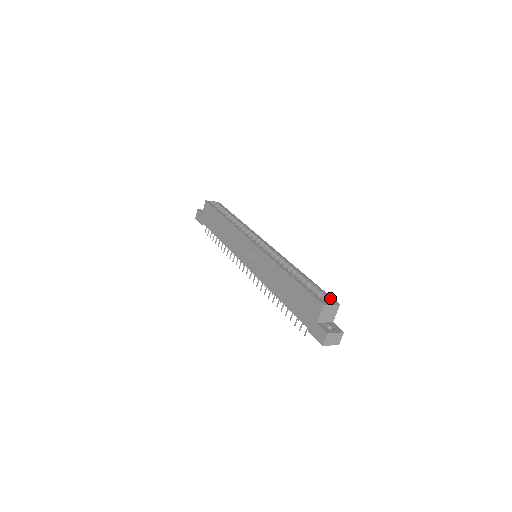
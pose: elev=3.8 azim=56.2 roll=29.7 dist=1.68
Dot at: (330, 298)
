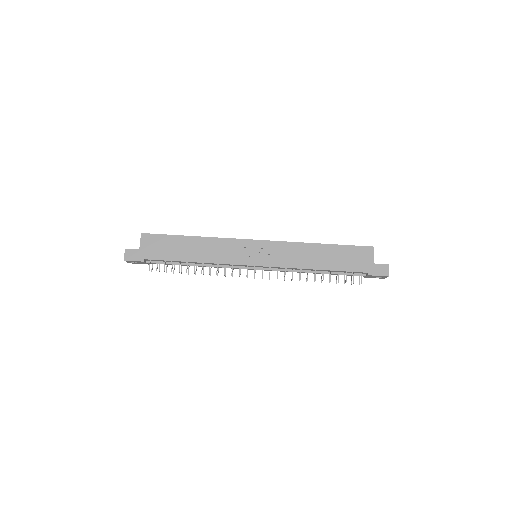
Dot at: occluded
